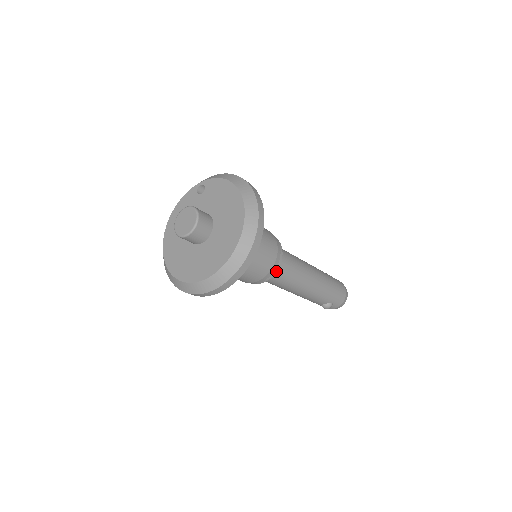
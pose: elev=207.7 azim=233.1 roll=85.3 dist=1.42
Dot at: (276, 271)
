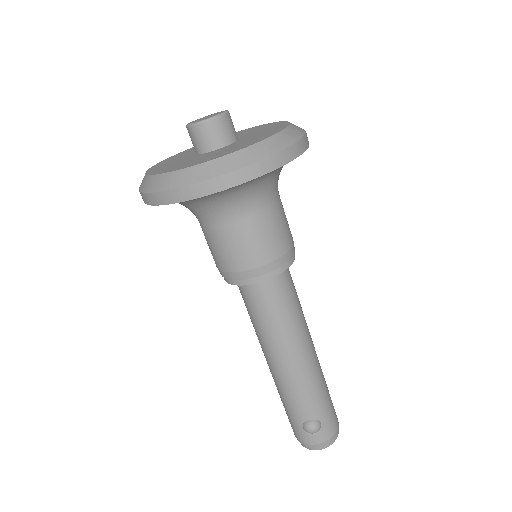
Dot at: (284, 269)
